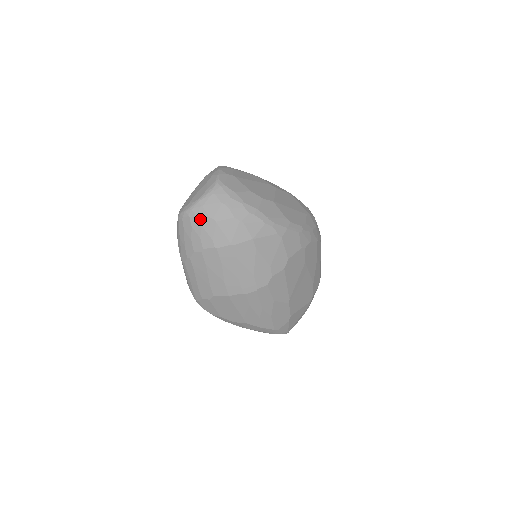
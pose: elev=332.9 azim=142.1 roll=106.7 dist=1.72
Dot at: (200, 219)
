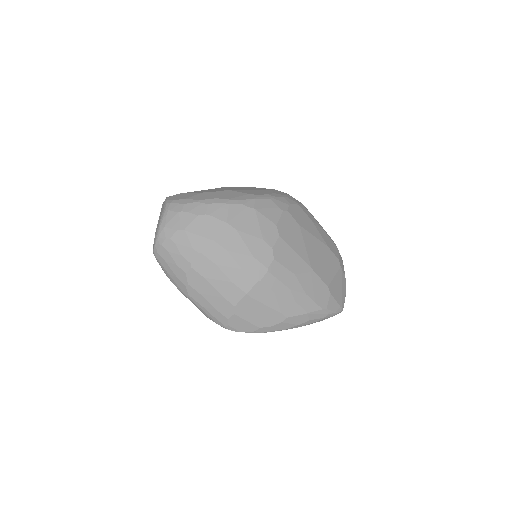
Dot at: (170, 239)
